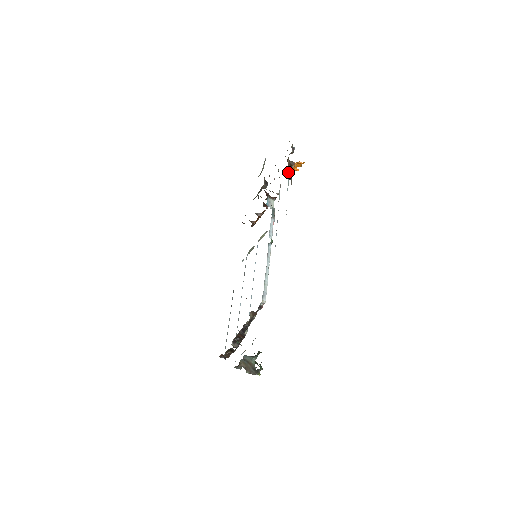
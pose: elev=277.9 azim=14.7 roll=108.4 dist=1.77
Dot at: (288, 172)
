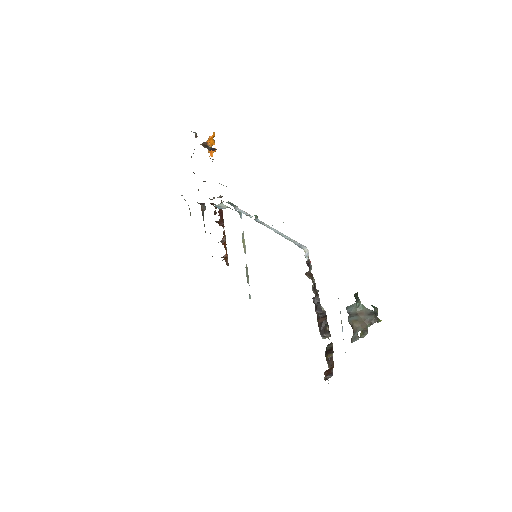
Dot at: (208, 149)
